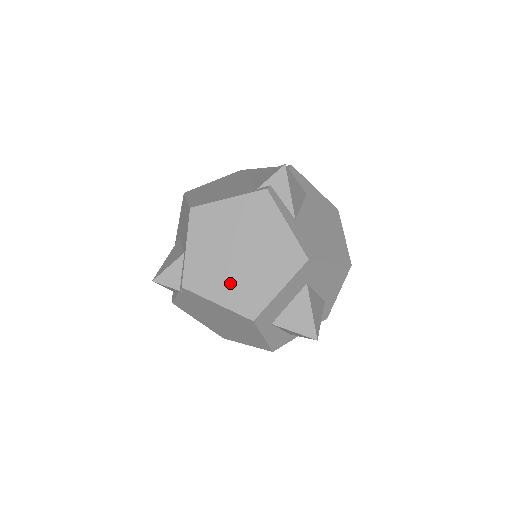
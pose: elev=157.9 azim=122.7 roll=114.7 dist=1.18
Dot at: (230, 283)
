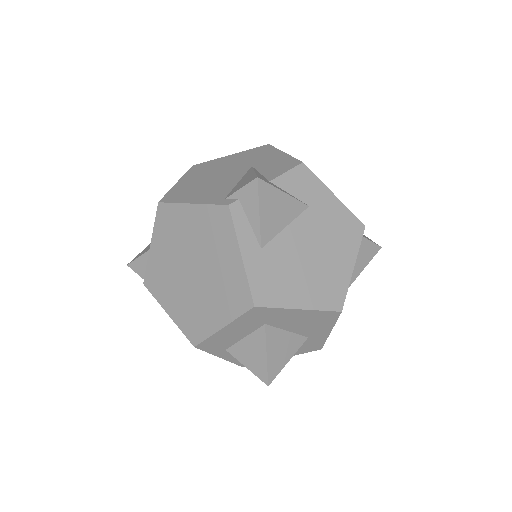
Dot at: (181, 298)
